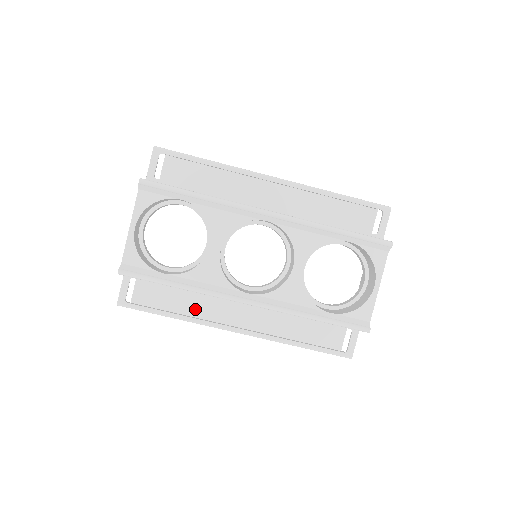
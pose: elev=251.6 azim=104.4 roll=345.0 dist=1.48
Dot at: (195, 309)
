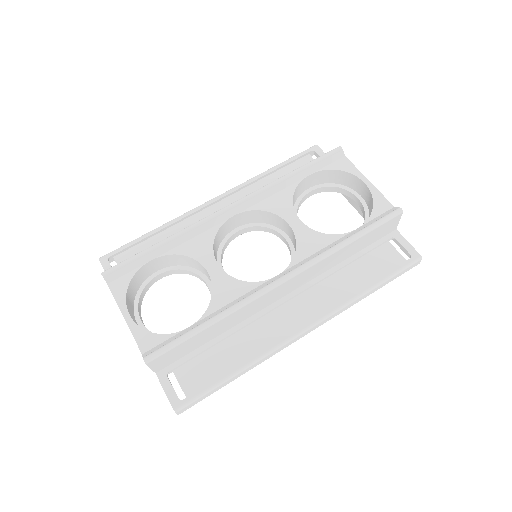
Dot at: (251, 347)
